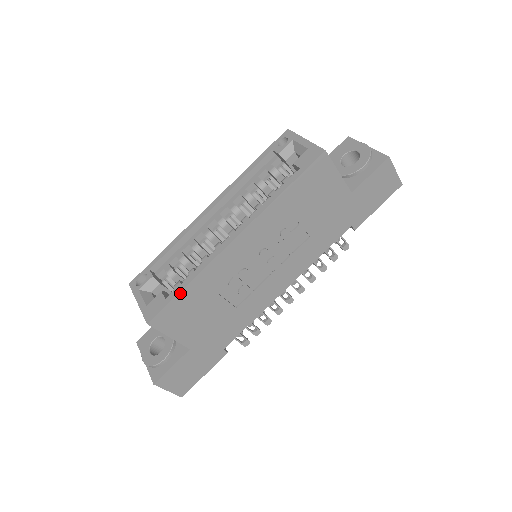
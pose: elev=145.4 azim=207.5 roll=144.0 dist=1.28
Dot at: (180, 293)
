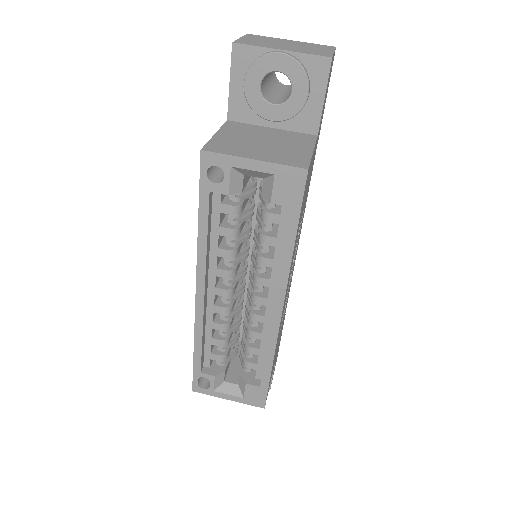
Dot at: (270, 376)
